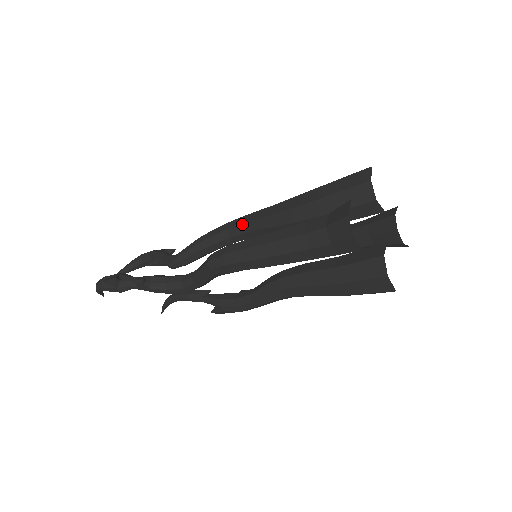
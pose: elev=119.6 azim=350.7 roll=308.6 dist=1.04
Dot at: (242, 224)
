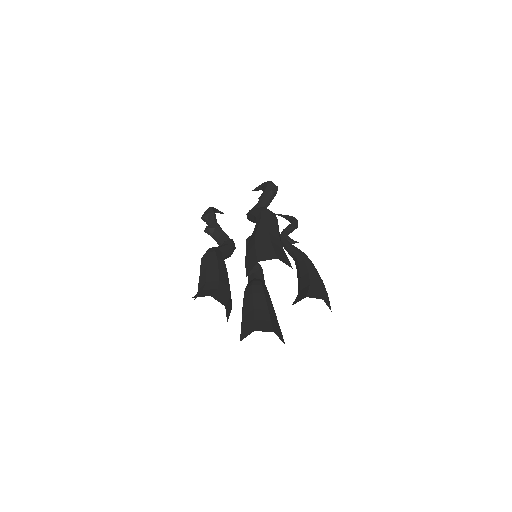
Dot at: (256, 223)
